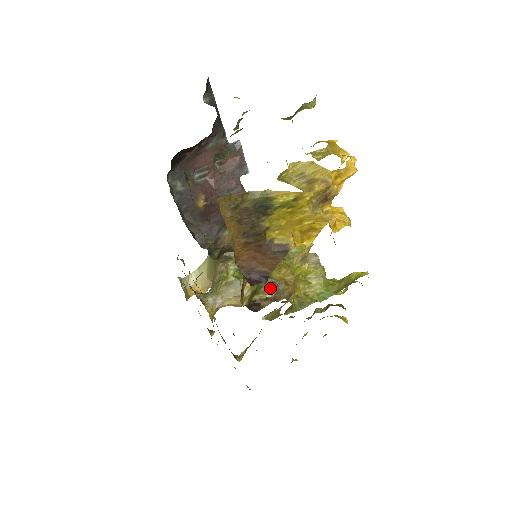
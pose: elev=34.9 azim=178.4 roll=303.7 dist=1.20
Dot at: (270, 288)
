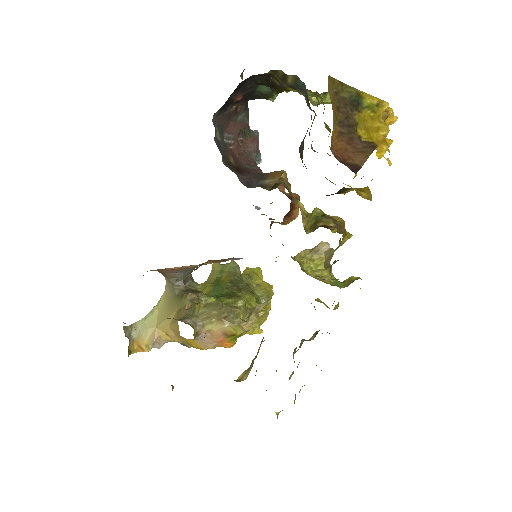
Dot at: (331, 219)
